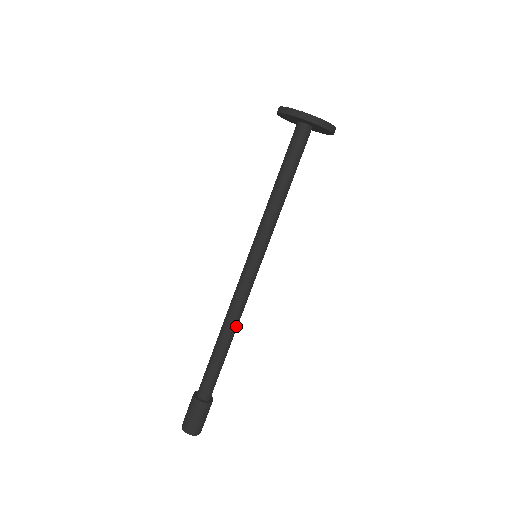
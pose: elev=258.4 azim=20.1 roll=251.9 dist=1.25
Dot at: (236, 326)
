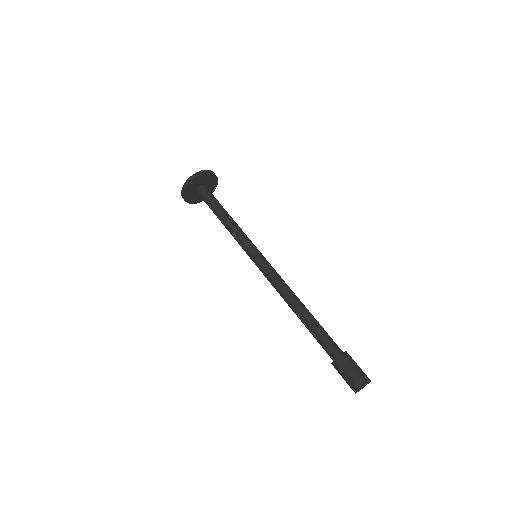
Dot at: (293, 296)
